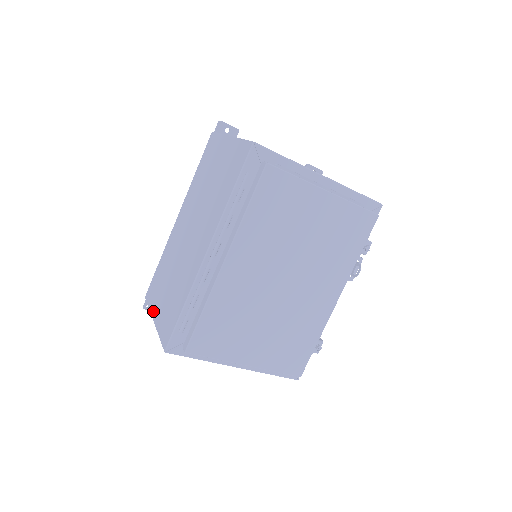
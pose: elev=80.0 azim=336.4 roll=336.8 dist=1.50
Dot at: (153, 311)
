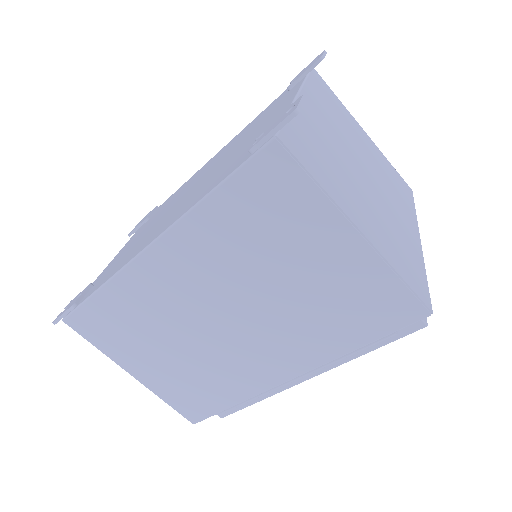
Dot at: (123, 363)
